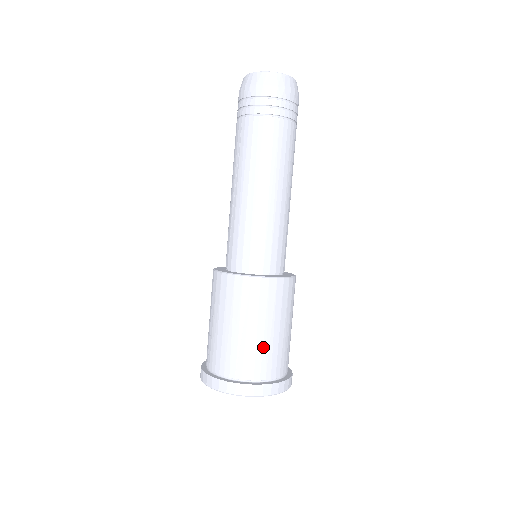
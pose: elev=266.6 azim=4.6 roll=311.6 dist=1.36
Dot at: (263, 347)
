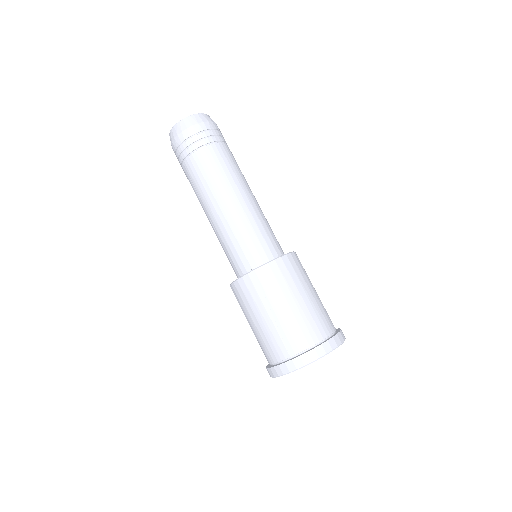
Dot at: (296, 319)
